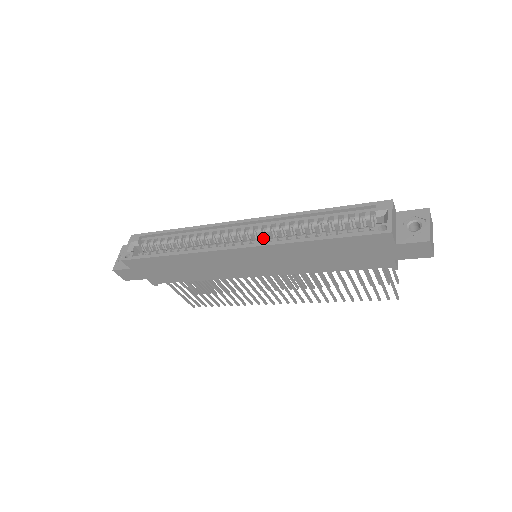
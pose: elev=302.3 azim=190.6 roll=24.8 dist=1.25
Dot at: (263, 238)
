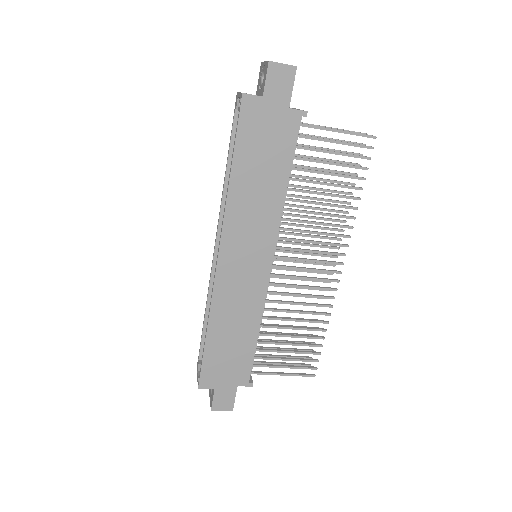
Dot at: occluded
